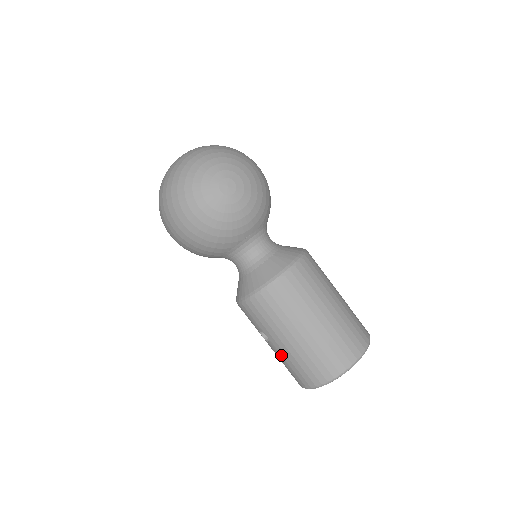
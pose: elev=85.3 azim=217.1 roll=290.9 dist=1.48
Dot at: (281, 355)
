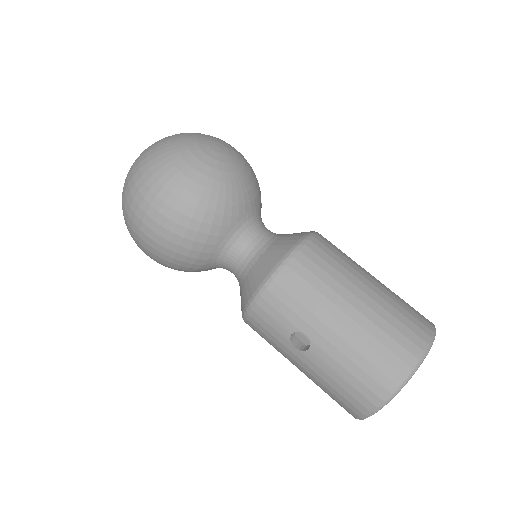
Dot at: (332, 358)
